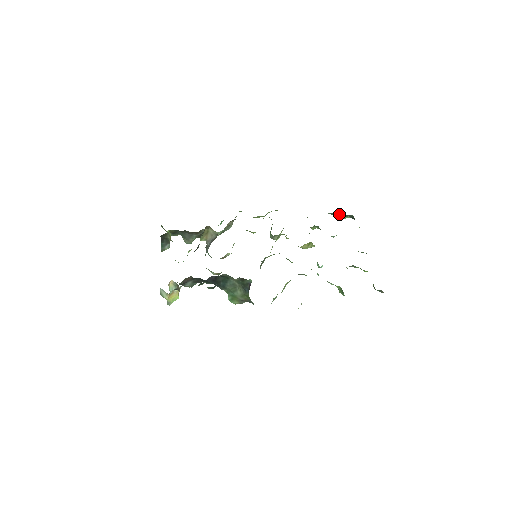
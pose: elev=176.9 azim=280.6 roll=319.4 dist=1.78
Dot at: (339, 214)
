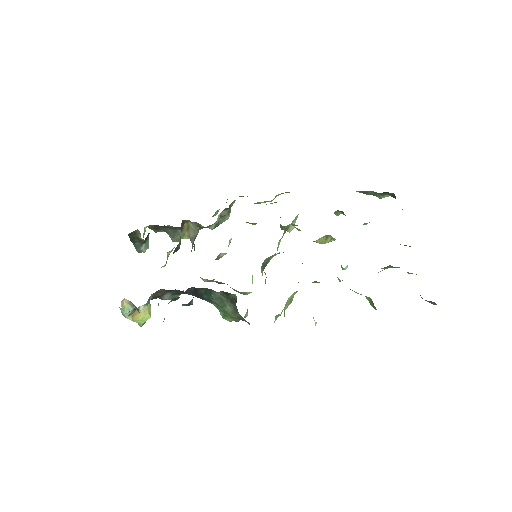
Dot at: (374, 192)
